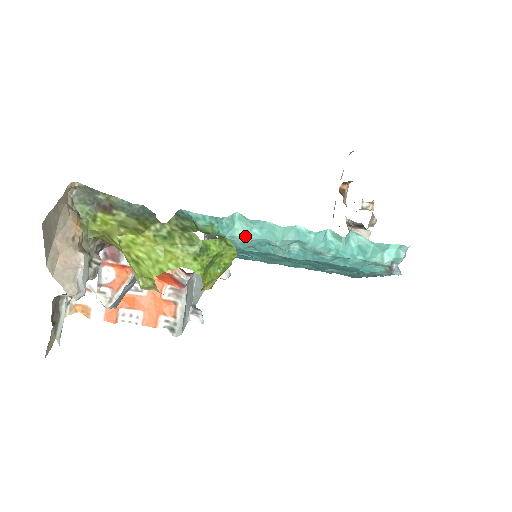
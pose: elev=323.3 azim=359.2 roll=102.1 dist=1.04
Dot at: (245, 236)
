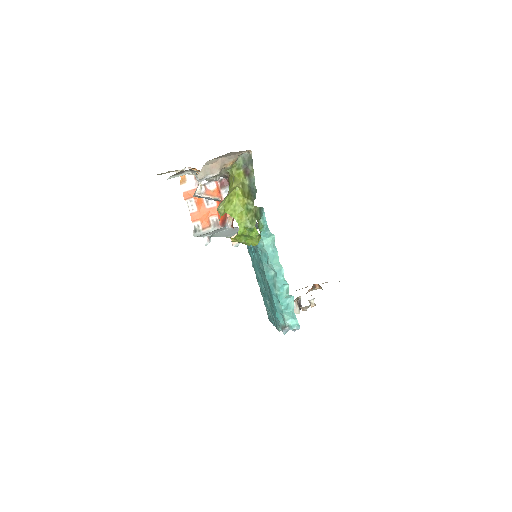
Dot at: (265, 245)
